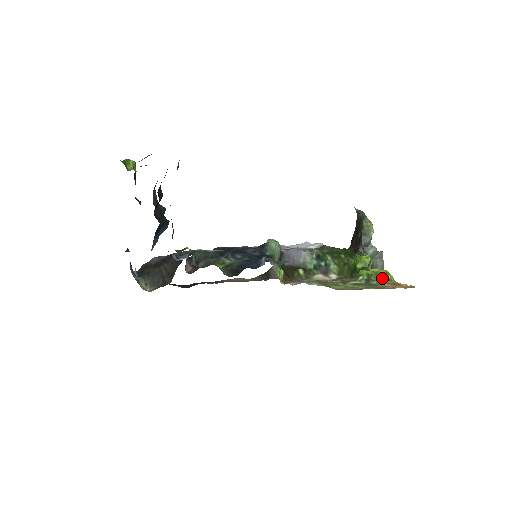
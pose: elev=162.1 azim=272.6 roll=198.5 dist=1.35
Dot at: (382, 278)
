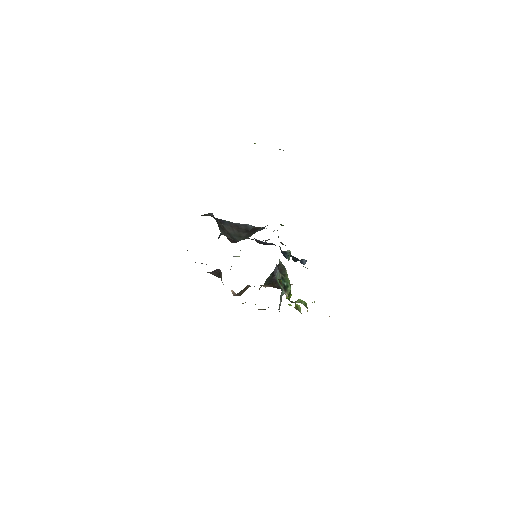
Dot at: (300, 310)
